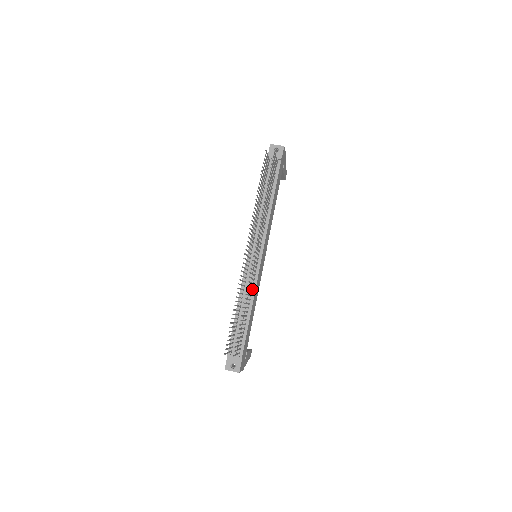
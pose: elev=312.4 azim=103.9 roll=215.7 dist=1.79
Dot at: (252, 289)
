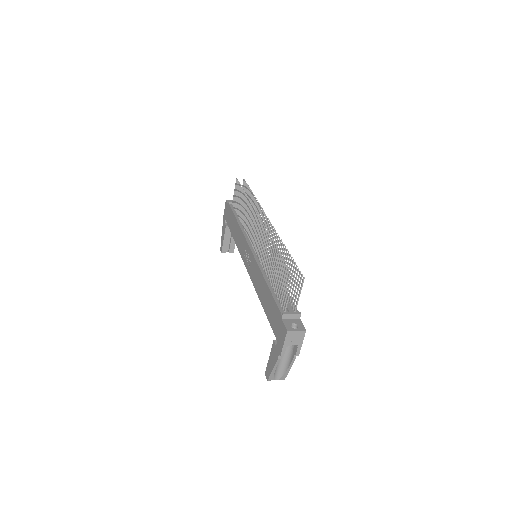
Dot at: (272, 267)
